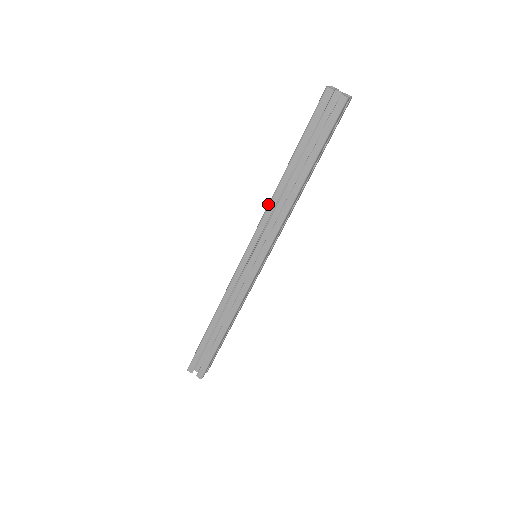
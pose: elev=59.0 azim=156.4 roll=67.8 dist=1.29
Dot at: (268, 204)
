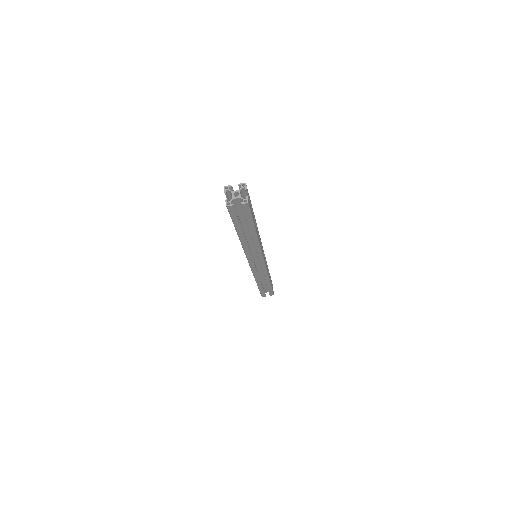
Dot at: occluded
